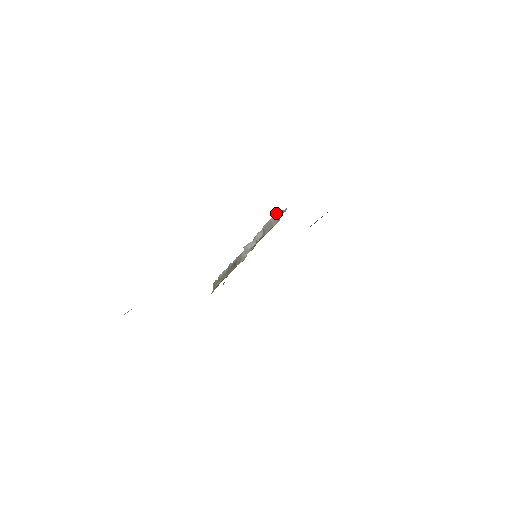
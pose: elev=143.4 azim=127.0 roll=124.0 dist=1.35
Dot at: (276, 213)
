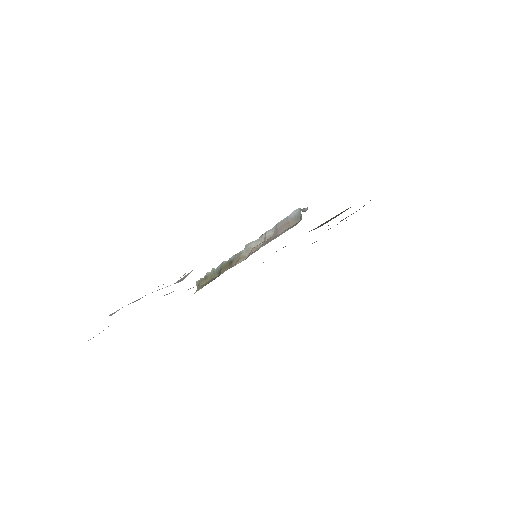
Dot at: (296, 211)
